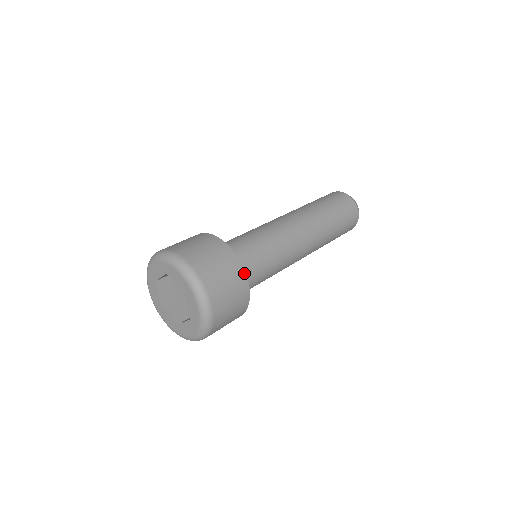
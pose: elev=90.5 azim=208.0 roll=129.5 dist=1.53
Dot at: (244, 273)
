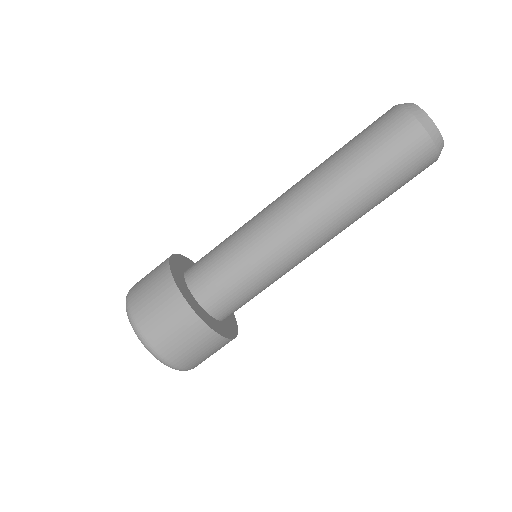
Dot at: (222, 338)
